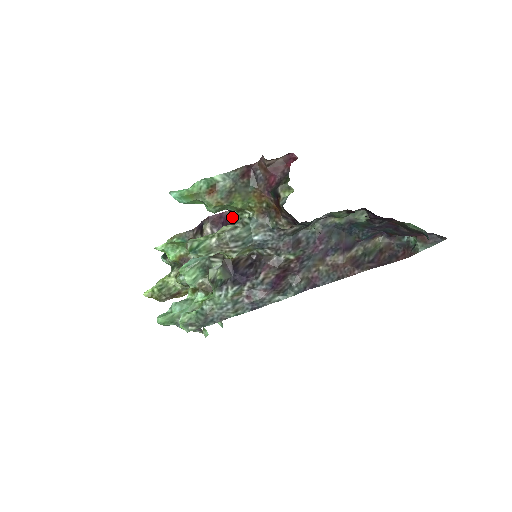
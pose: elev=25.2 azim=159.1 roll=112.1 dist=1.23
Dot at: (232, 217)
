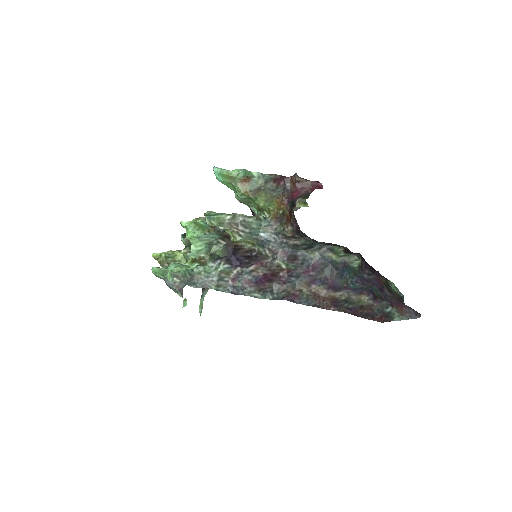
Dot at: occluded
